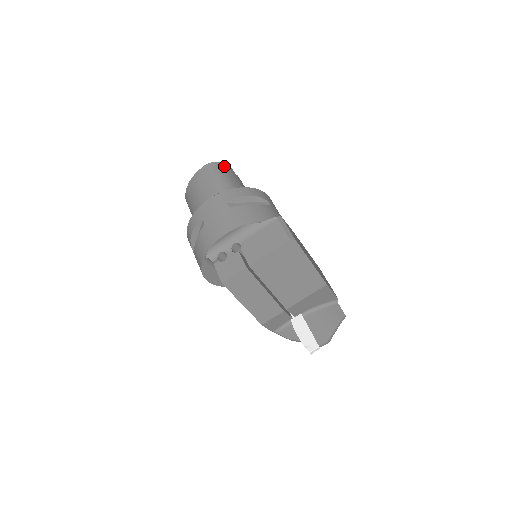
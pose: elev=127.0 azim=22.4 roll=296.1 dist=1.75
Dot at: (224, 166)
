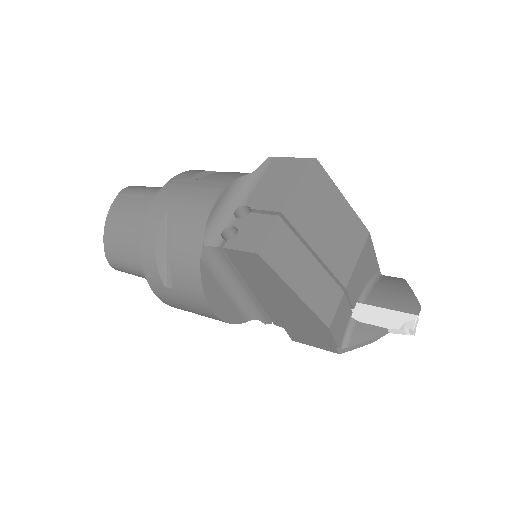
Dot at: occluded
